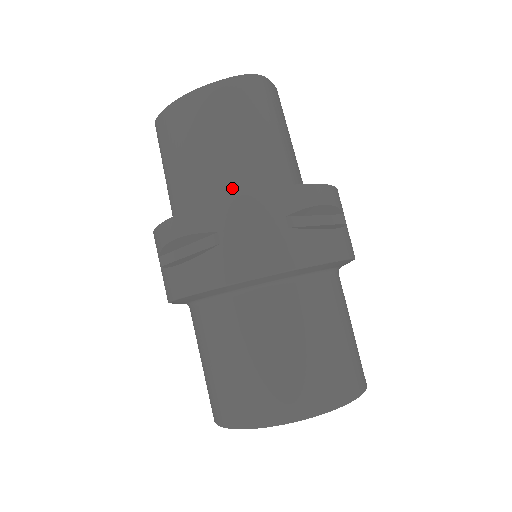
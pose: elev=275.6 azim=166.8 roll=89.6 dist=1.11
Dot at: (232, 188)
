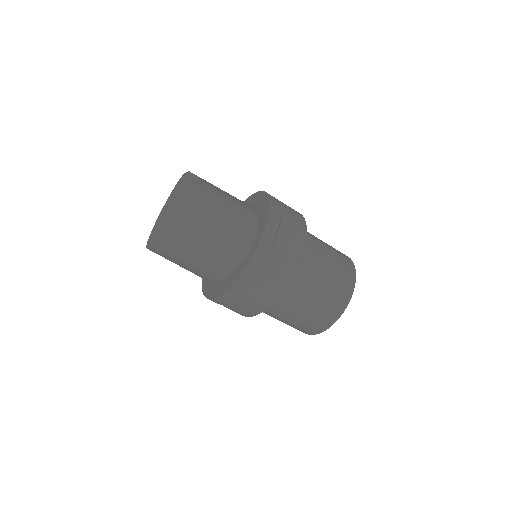
Dot at: (228, 262)
